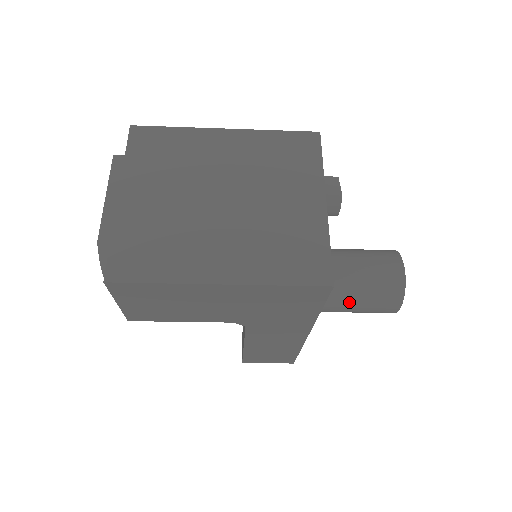
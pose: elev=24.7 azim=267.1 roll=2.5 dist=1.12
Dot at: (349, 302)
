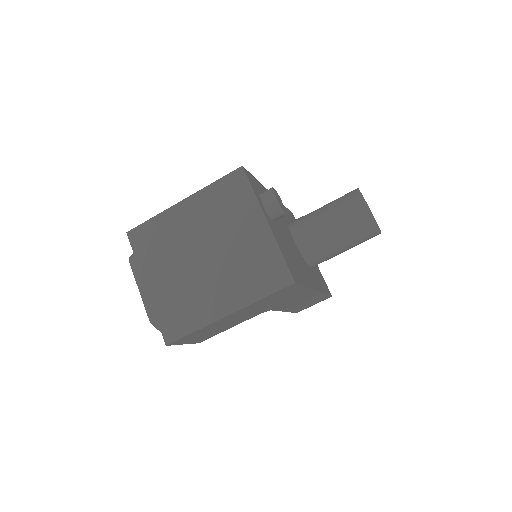
Dot at: (339, 248)
